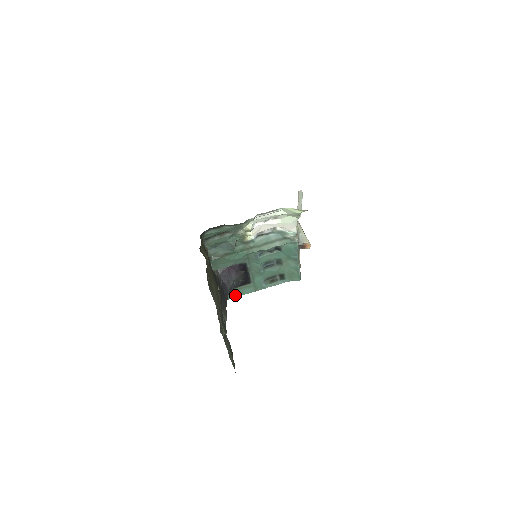
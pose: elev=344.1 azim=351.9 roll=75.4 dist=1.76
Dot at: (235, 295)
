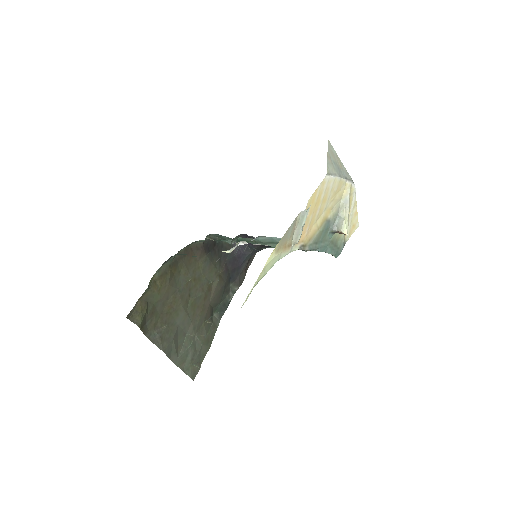
Dot at: (269, 247)
